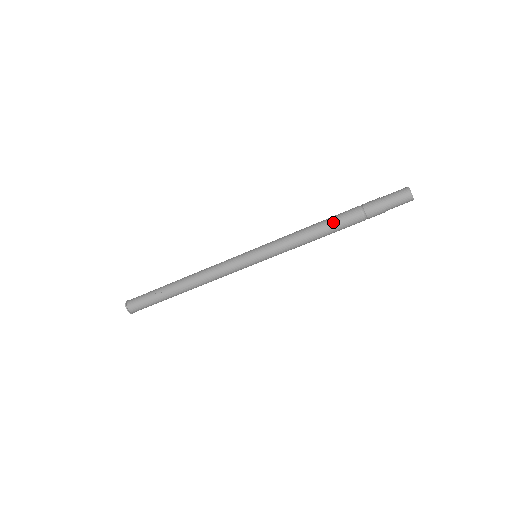
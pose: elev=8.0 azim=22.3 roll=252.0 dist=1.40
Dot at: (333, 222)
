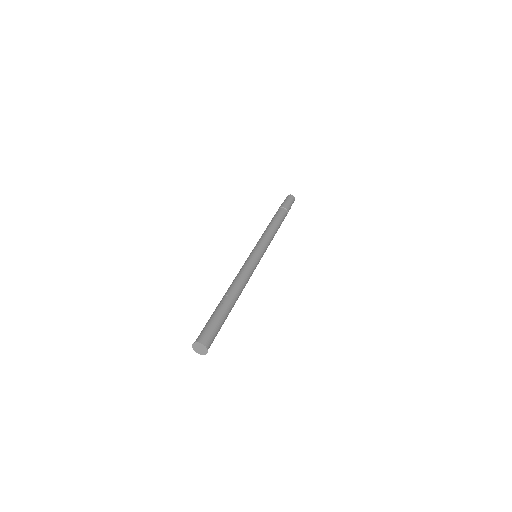
Dot at: (275, 217)
